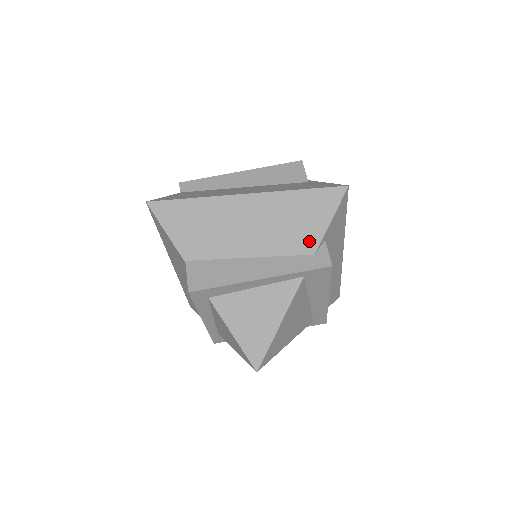
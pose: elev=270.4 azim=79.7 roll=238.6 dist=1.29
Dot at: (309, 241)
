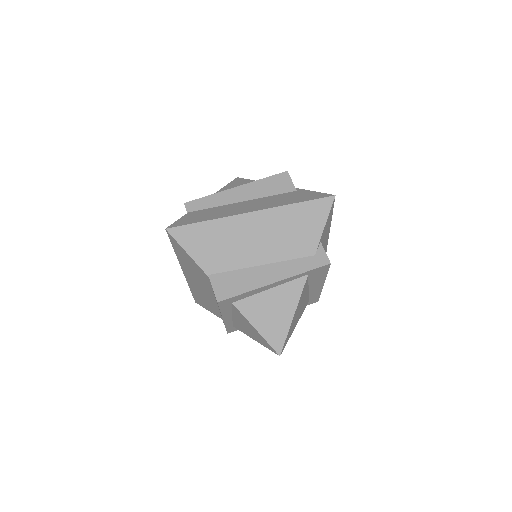
Dot at: (309, 245)
